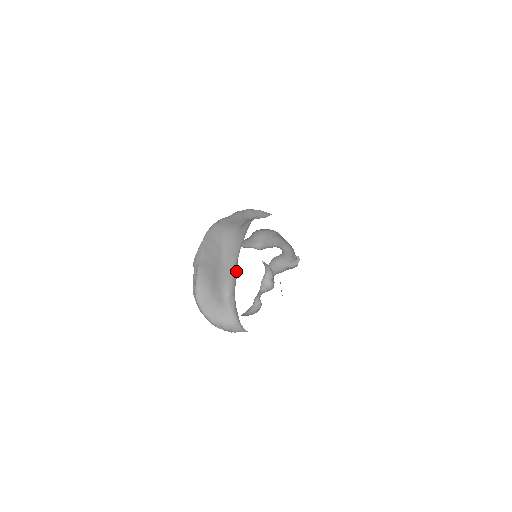
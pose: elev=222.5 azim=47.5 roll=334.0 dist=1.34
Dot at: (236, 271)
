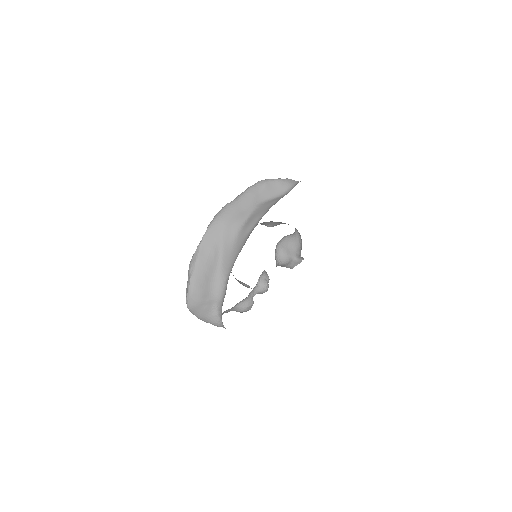
Dot at: occluded
